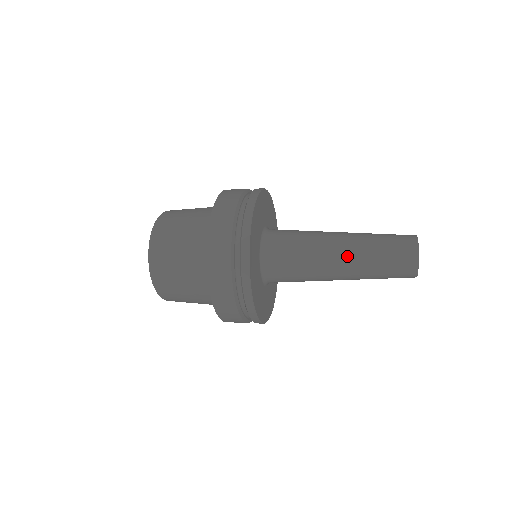
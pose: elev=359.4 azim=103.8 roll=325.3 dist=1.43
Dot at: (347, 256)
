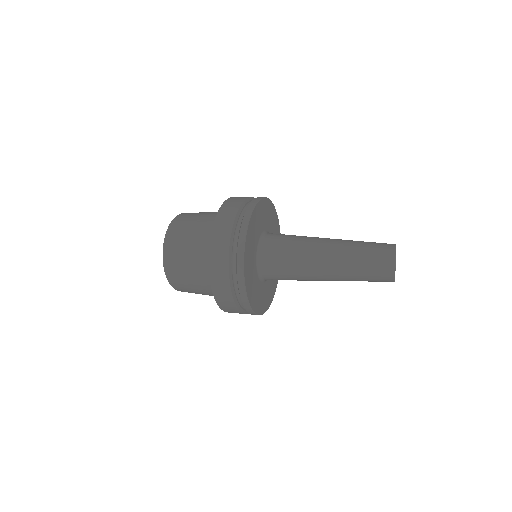
Dot at: (332, 264)
